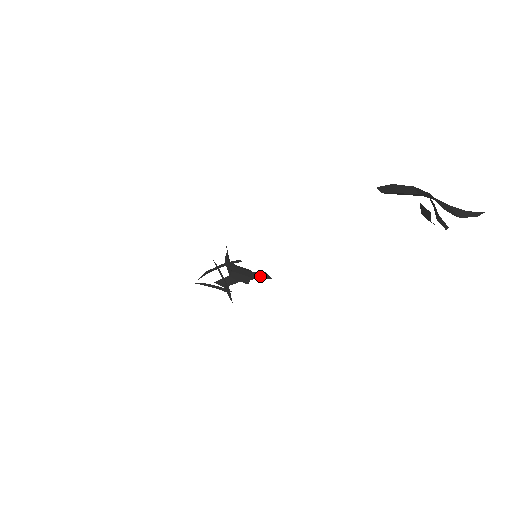
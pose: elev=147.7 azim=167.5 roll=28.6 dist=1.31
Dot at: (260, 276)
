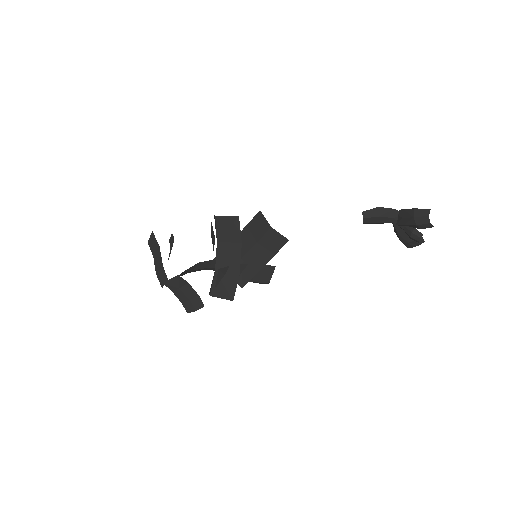
Dot at: (261, 276)
